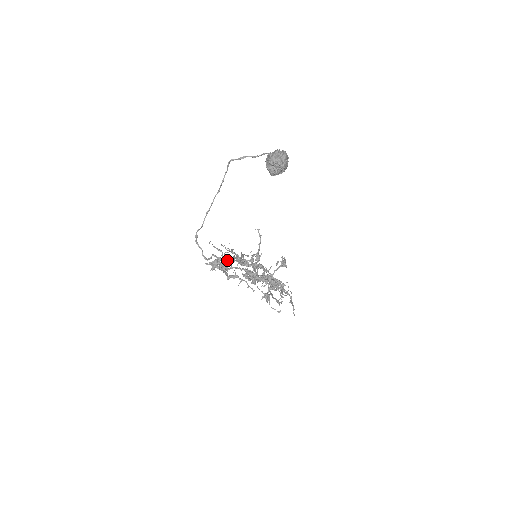
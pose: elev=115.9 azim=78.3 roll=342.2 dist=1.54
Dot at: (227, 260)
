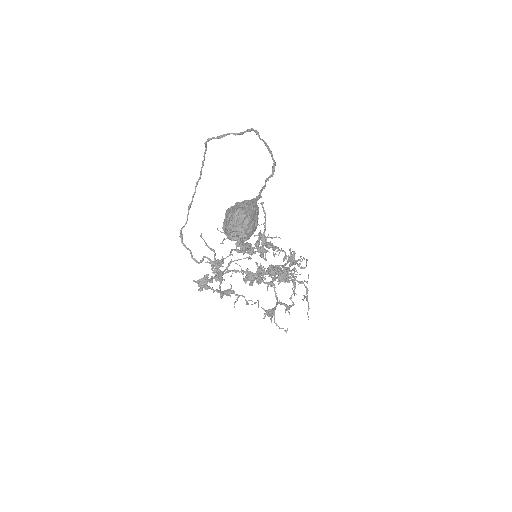
Dot at: (221, 265)
